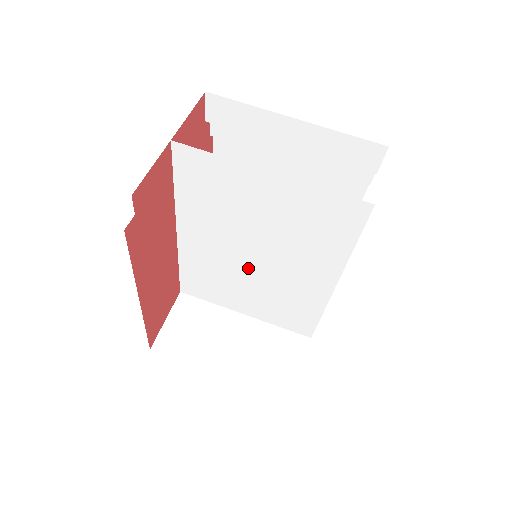
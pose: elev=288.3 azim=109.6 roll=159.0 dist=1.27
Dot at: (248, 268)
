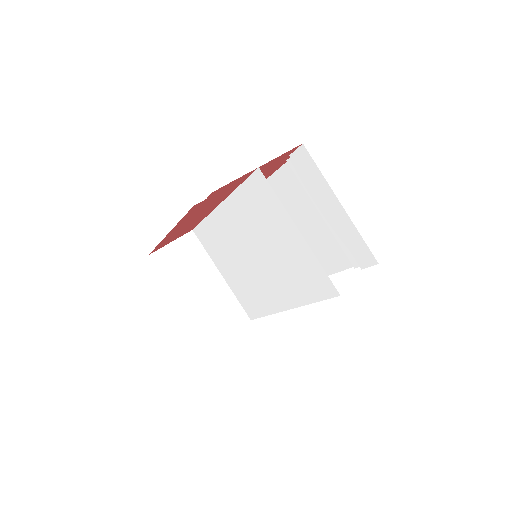
Dot at: (246, 258)
